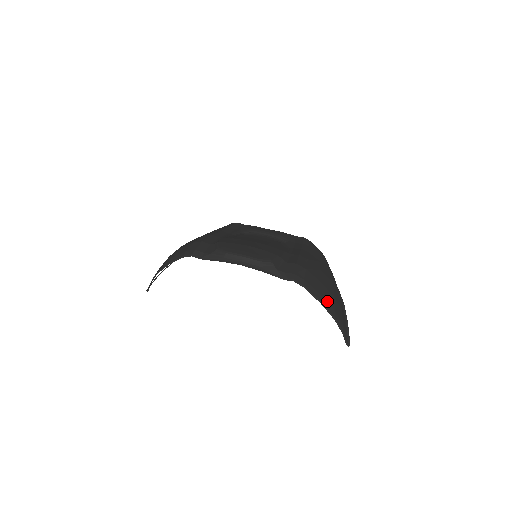
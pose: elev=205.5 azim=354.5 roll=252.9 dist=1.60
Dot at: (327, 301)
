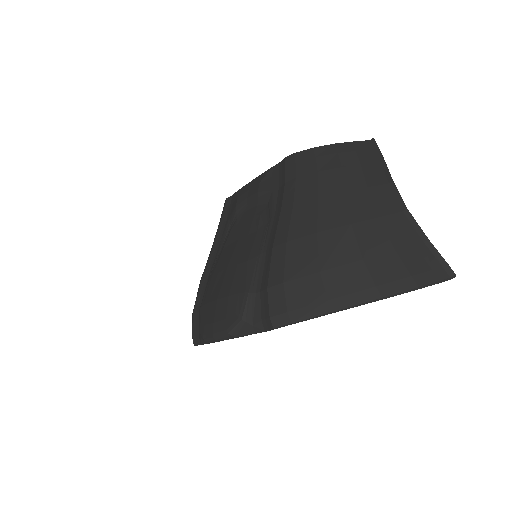
Dot at: (349, 291)
